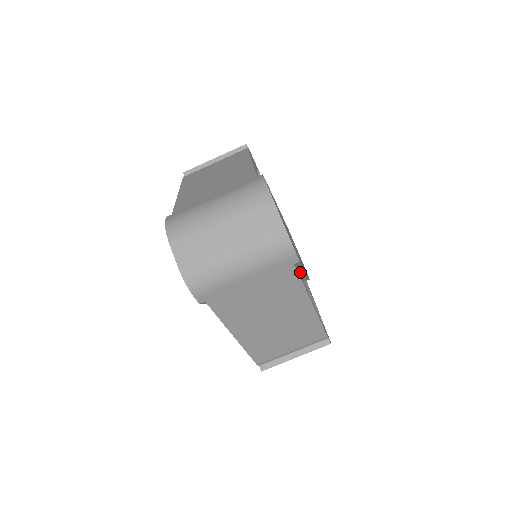
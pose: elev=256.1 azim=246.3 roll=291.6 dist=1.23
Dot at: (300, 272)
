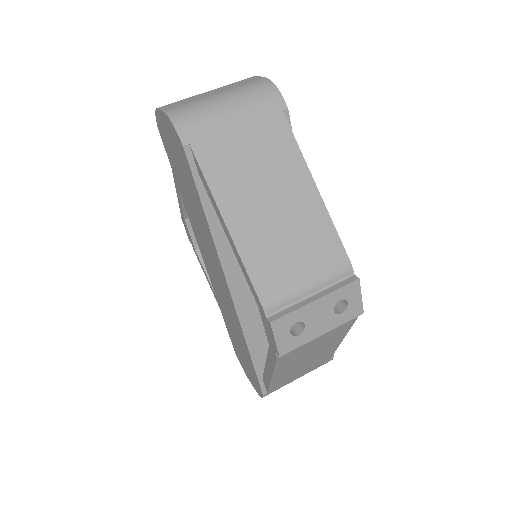
Dot at: occluded
